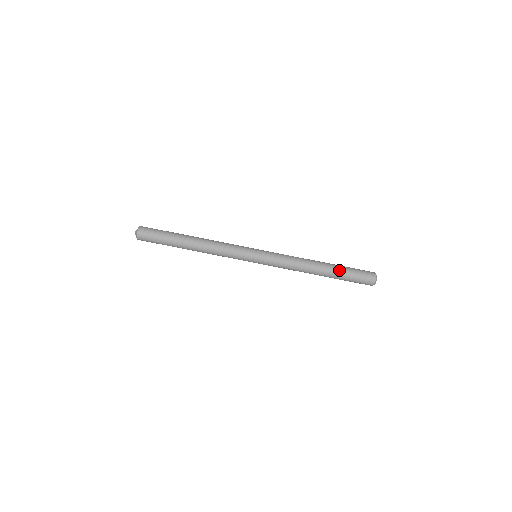
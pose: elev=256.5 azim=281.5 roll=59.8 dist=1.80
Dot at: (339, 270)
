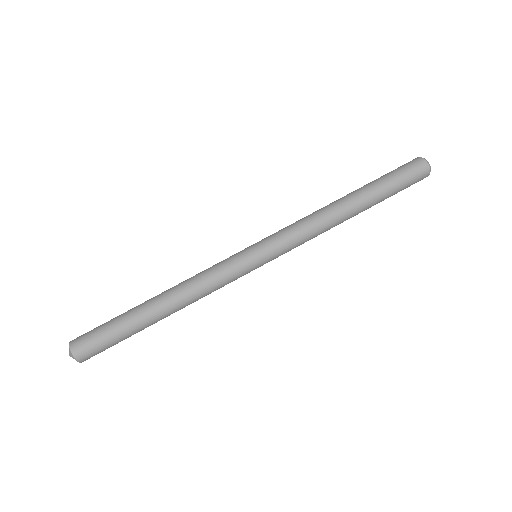
Dot at: (369, 184)
